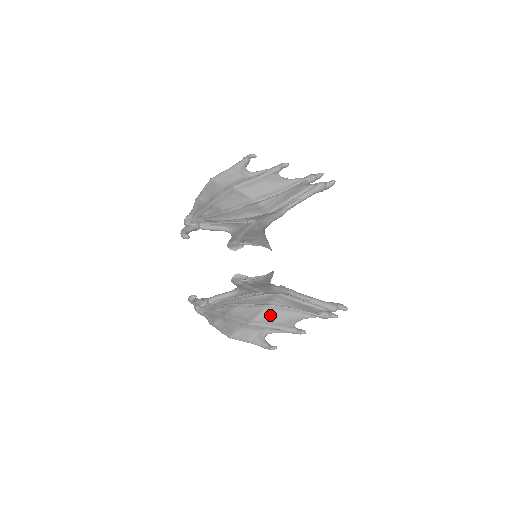
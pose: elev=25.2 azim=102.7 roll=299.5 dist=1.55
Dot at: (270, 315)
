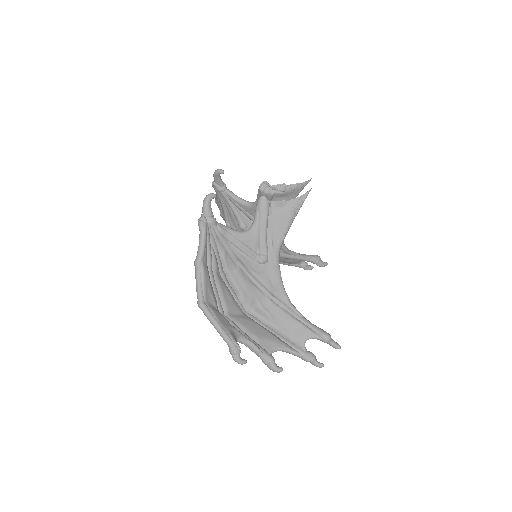
Dot at: (249, 323)
